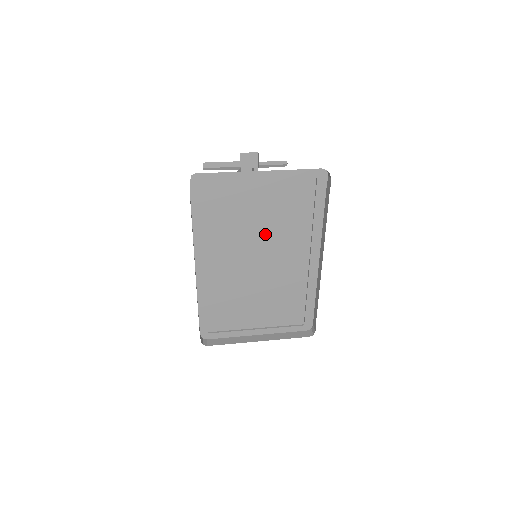
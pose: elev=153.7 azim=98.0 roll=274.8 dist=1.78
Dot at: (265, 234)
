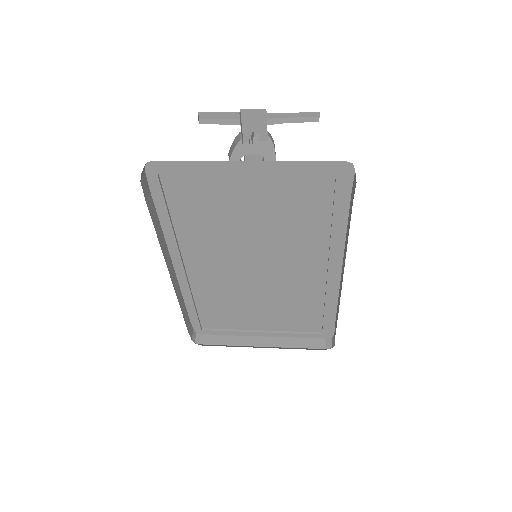
Dot at: (262, 238)
